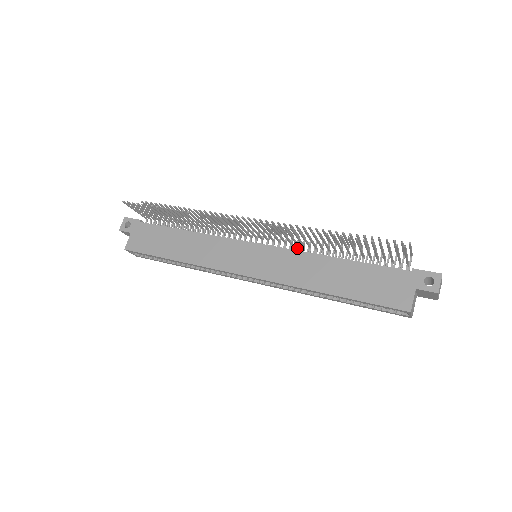
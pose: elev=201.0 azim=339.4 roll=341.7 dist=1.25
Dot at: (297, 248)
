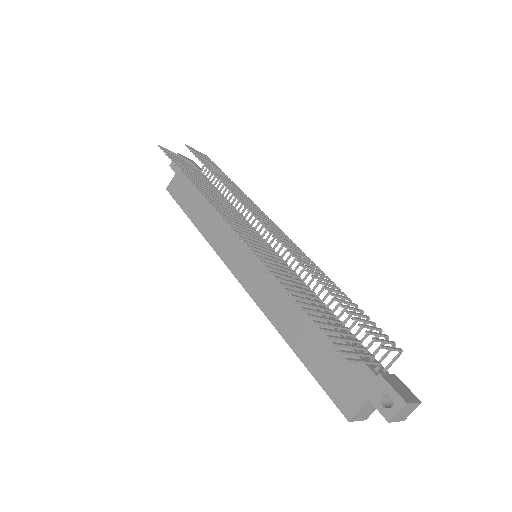
Dot at: occluded
